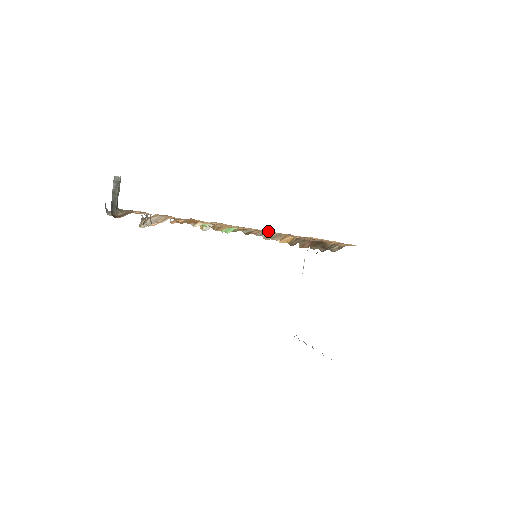
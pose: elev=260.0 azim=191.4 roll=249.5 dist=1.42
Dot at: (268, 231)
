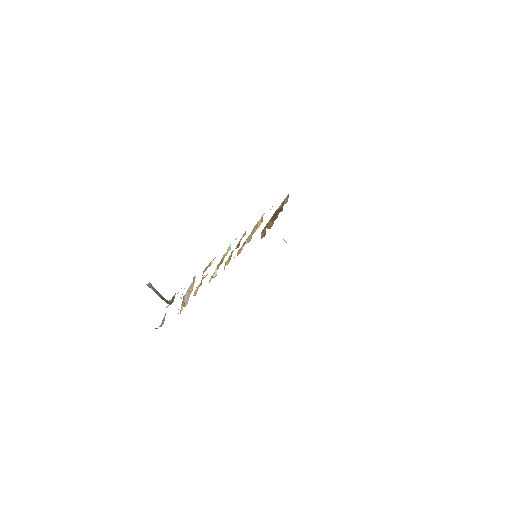
Dot at: occluded
